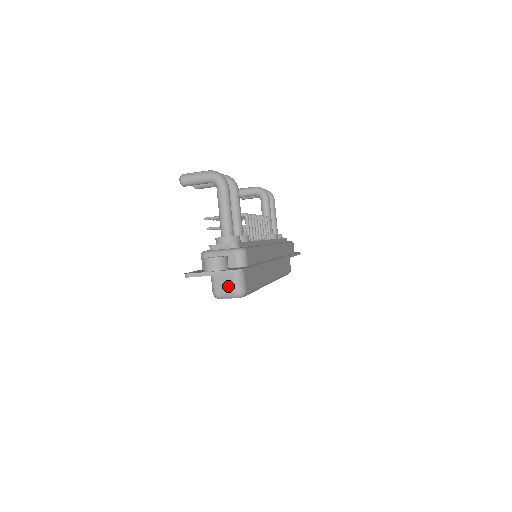
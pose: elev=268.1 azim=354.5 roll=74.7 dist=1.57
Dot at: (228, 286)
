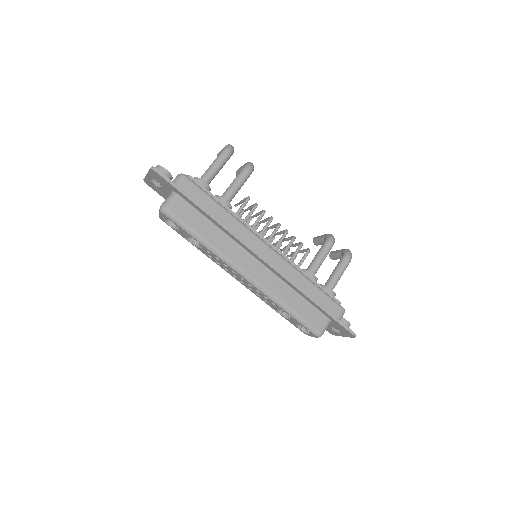
Dot at: occluded
